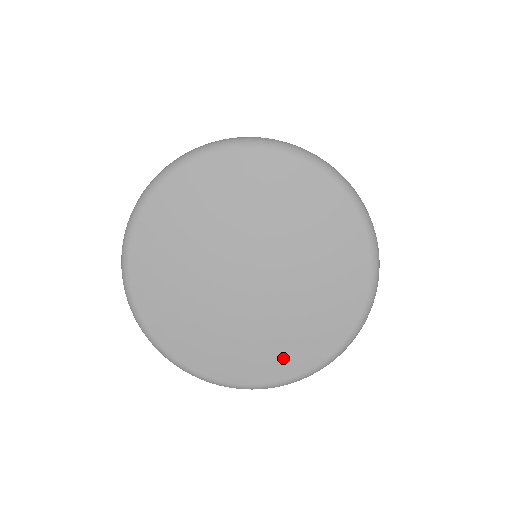
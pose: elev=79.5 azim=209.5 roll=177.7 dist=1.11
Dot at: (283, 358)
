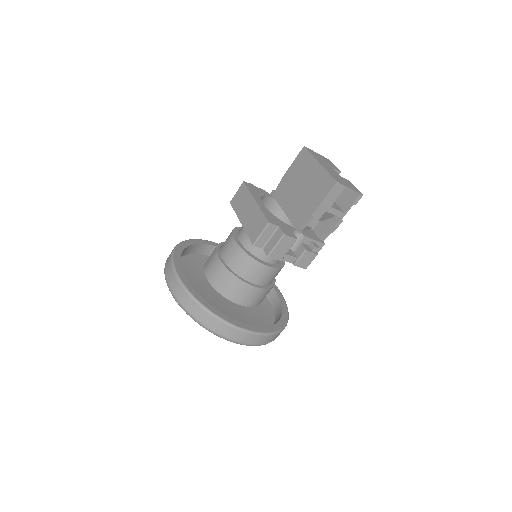
Dot at: occluded
